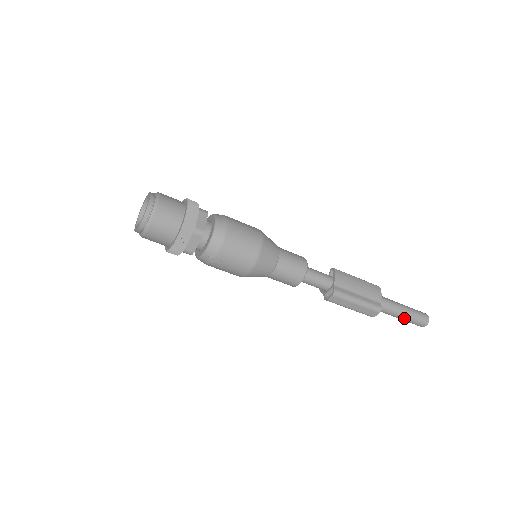
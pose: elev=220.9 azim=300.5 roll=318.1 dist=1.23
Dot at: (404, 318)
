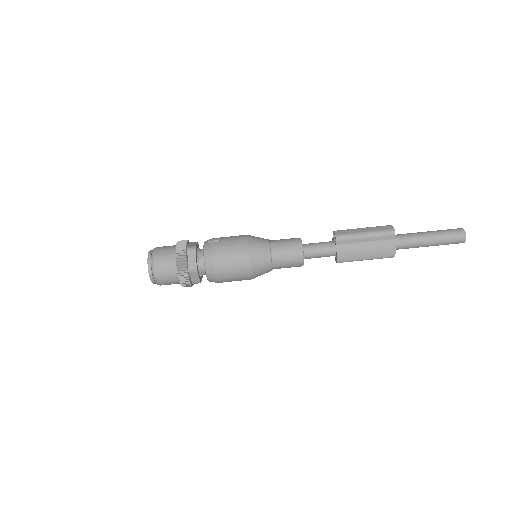
Dot at: (433, 233)
